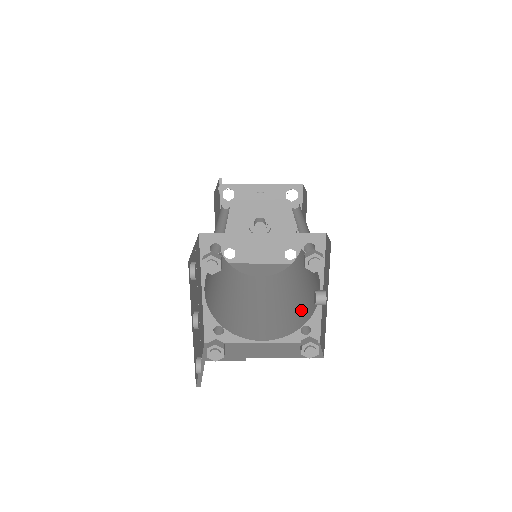
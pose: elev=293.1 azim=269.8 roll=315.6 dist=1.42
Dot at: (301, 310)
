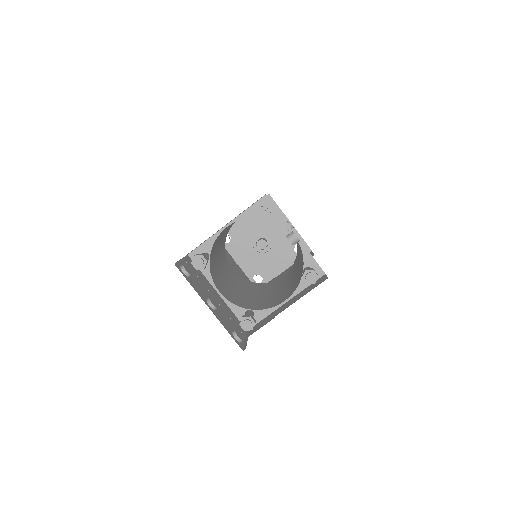
Dot at: occluded
